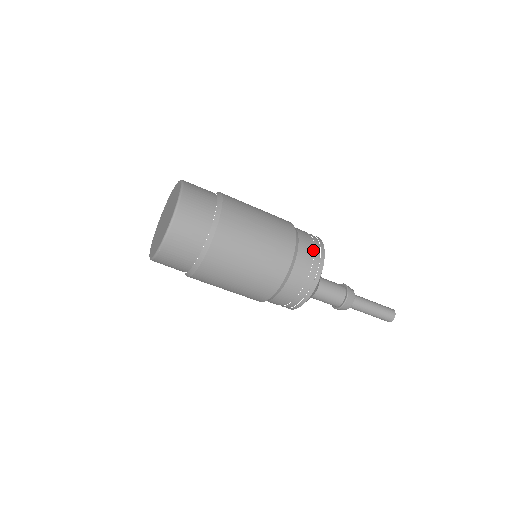
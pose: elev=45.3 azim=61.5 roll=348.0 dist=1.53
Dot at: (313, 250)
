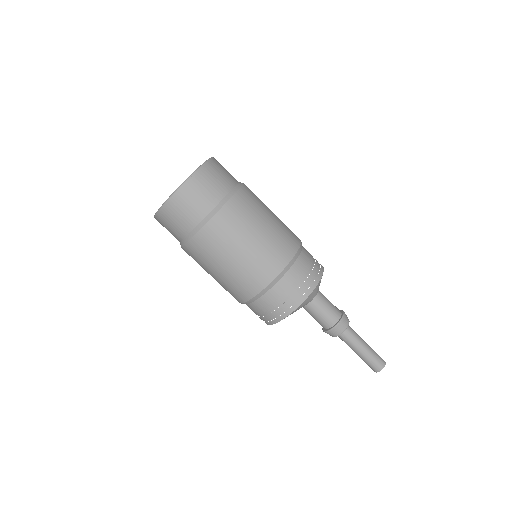
Dot at: occluded
